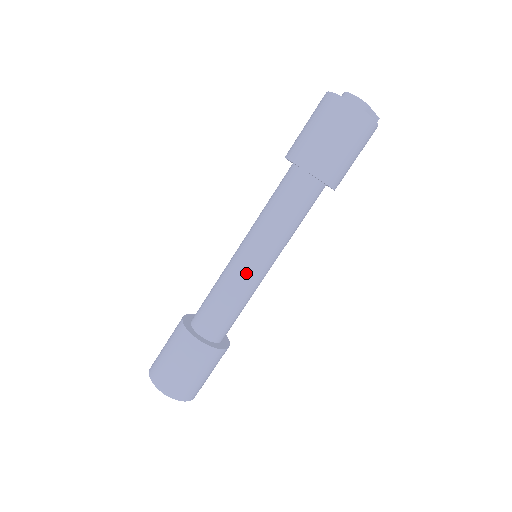
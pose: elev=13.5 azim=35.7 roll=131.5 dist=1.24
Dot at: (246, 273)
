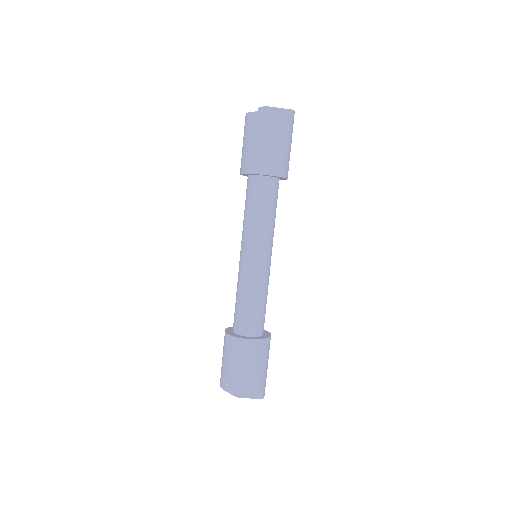
Dot at: (244, 269)
